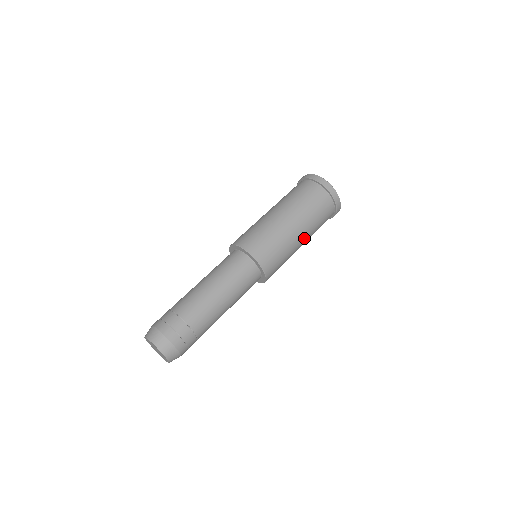
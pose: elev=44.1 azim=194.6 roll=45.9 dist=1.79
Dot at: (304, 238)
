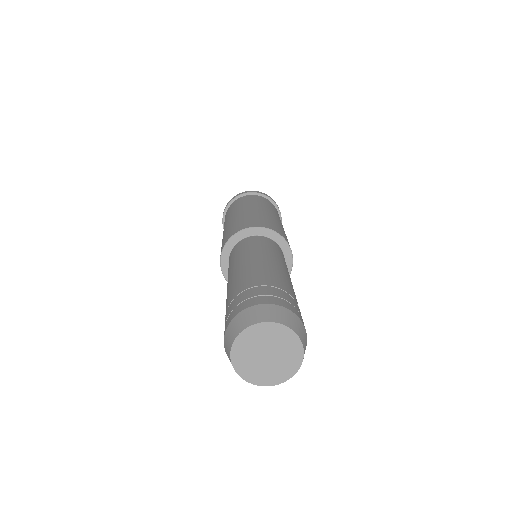
Dot at: occluded
